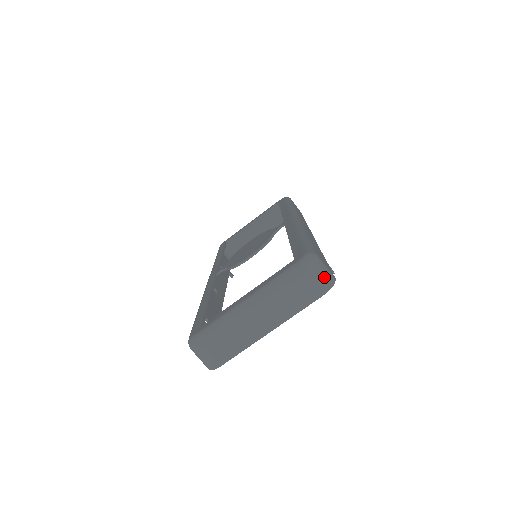
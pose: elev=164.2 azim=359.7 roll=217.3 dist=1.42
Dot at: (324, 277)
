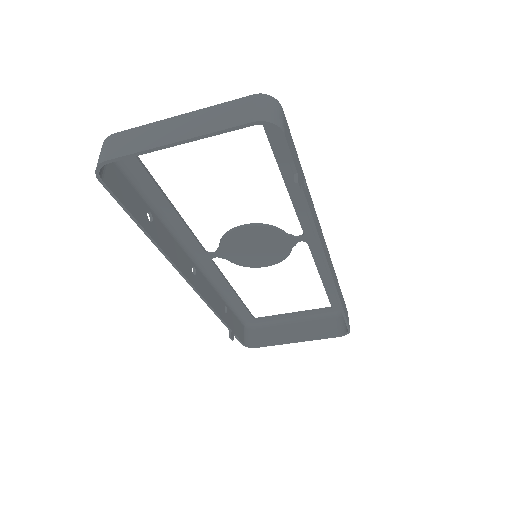
Dot at: (270, 111)
